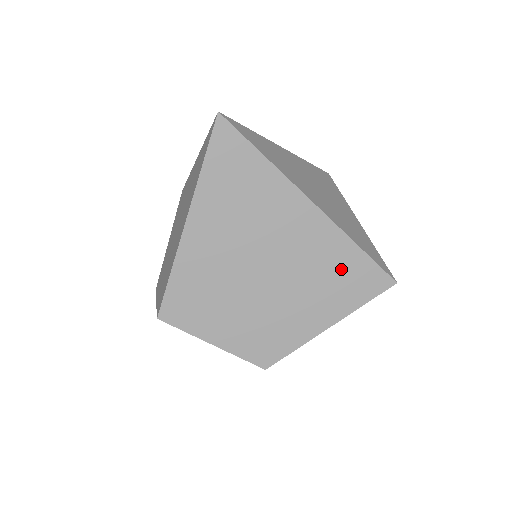
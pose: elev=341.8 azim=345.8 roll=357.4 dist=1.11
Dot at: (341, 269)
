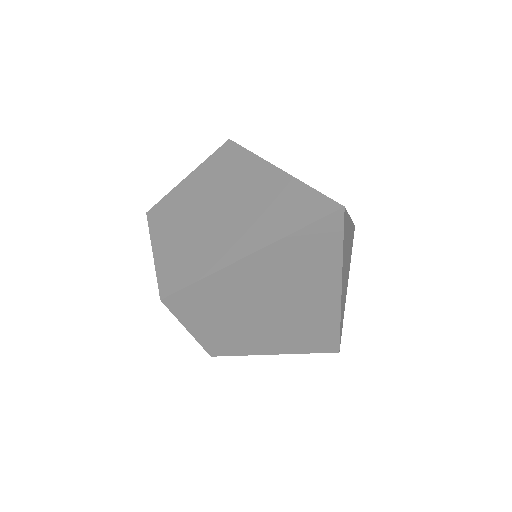
Dot at: (316, 332)
